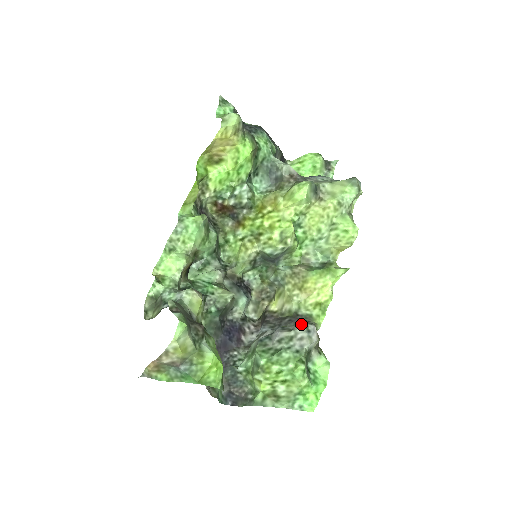
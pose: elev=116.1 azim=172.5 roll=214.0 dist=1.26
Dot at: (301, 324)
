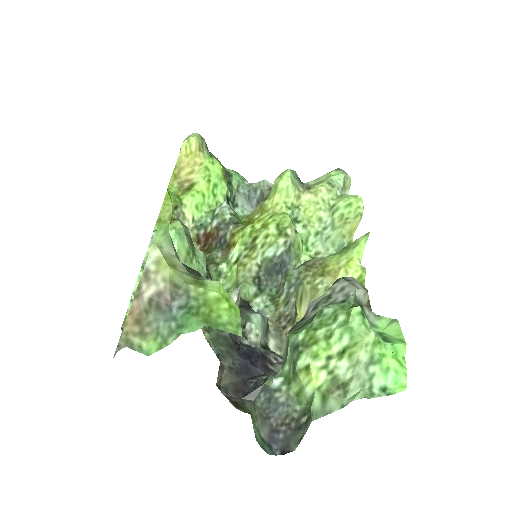
Dot at: occluded
